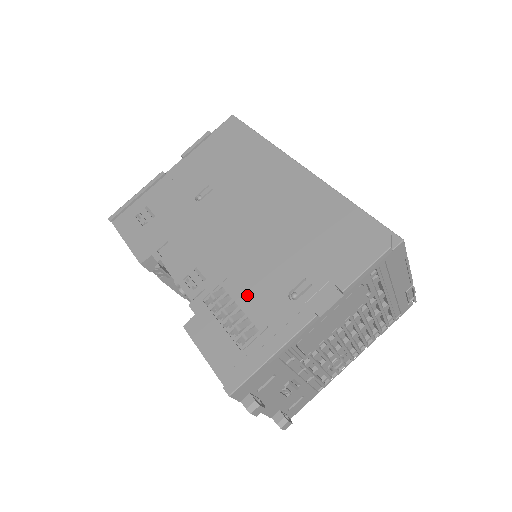
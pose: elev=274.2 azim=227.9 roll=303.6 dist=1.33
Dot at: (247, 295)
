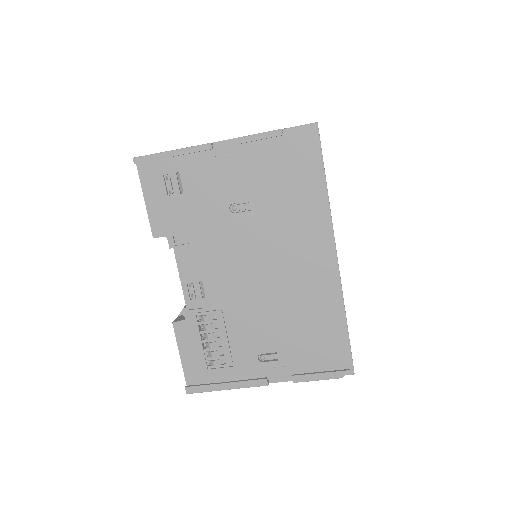
Dot at: (230, 334)
